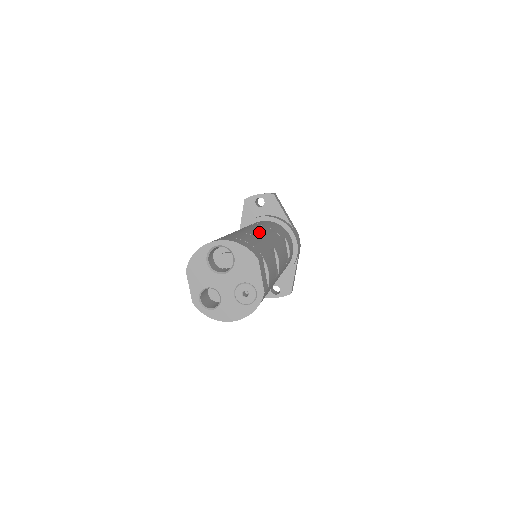
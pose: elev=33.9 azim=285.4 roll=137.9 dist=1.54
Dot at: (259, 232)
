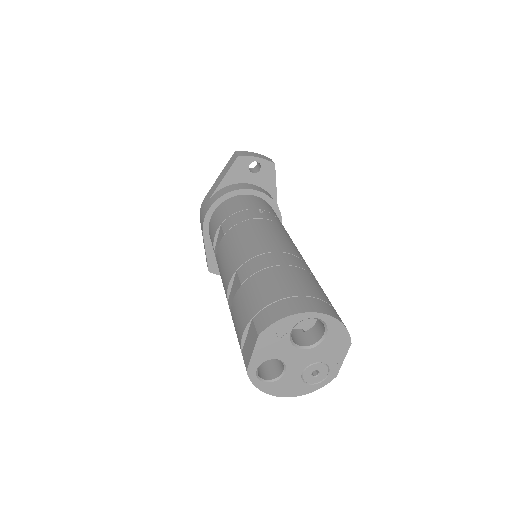
Dot at: (301, 256)
